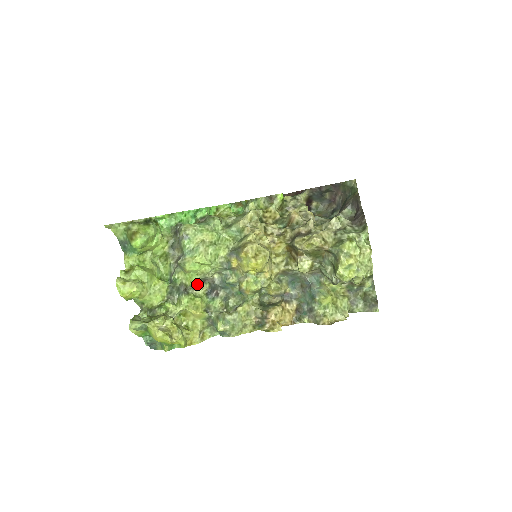
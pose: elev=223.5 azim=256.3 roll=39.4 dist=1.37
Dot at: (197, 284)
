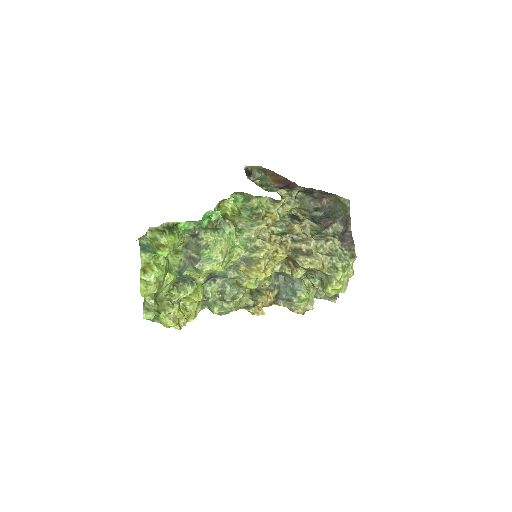
Dot at: occluded
